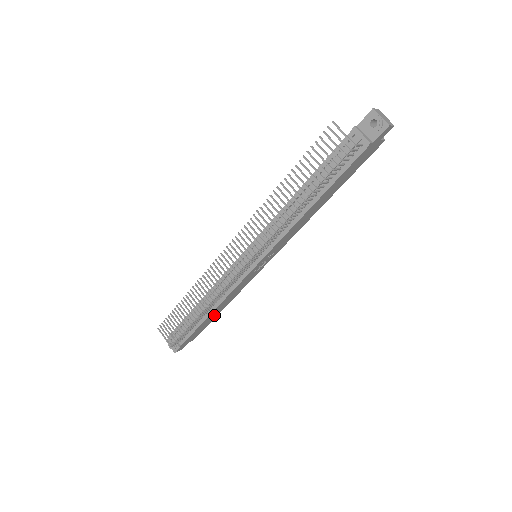
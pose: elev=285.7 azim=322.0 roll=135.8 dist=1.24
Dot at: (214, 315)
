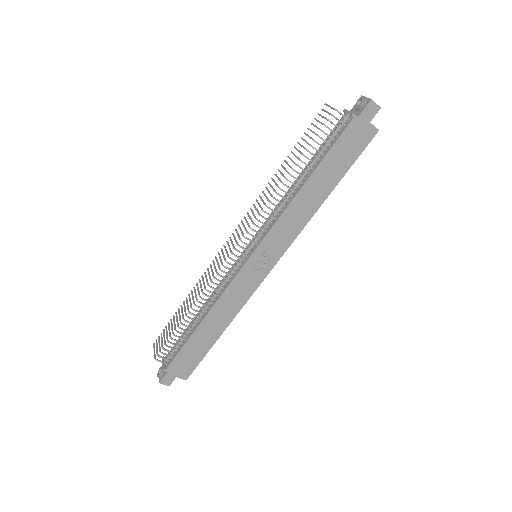
Dot at: (208, 337)
